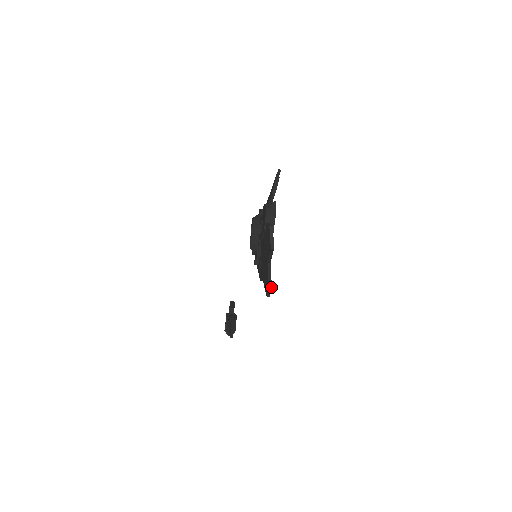
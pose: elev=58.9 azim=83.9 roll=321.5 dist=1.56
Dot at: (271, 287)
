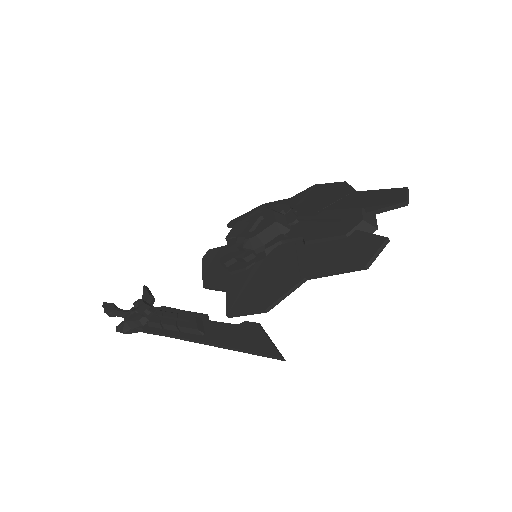
Dot at: (269, 309)
